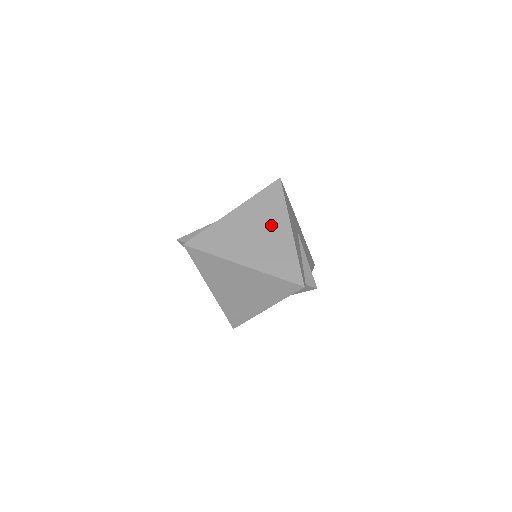
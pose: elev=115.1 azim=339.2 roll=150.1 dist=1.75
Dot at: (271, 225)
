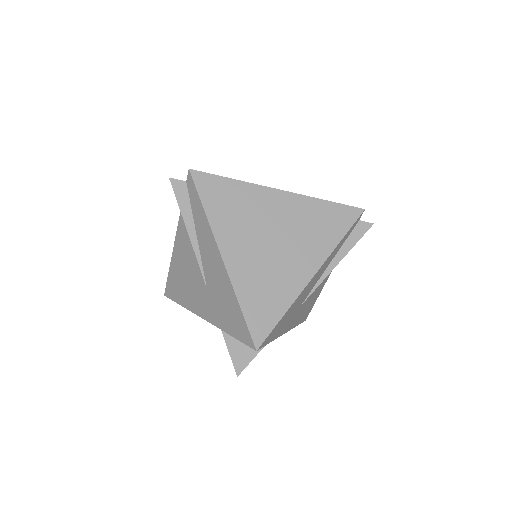
Dot at: occluded
